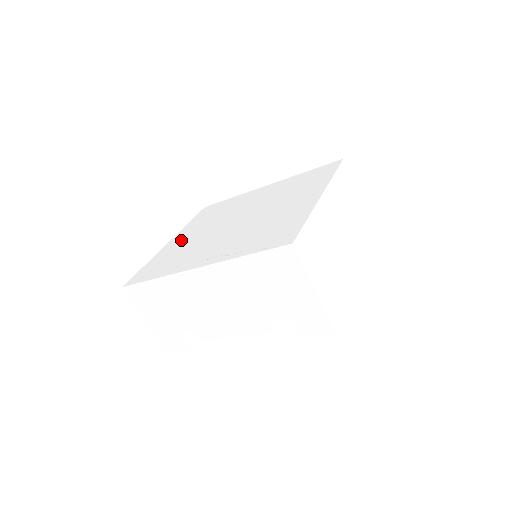
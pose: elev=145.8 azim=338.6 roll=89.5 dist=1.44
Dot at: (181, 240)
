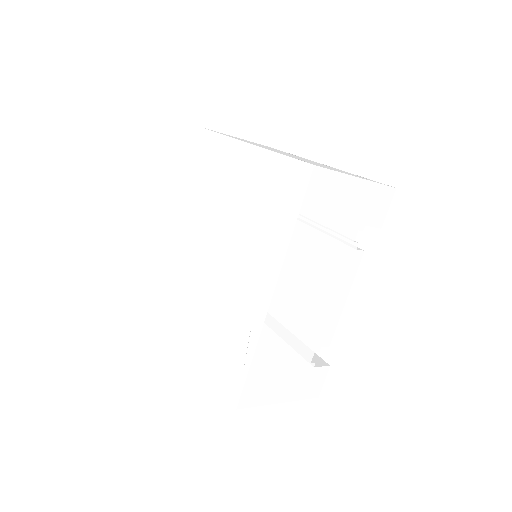
Dot at: (199, 330)
